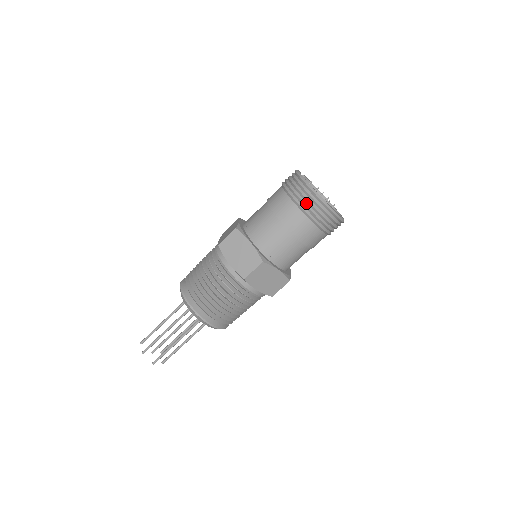
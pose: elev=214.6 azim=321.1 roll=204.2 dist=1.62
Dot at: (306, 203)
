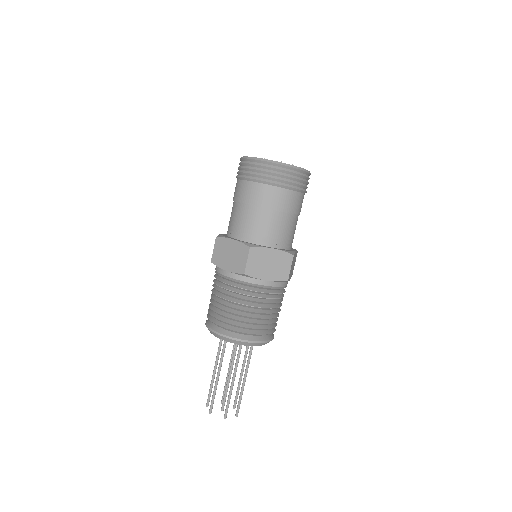
Dot at: (256, 173)
